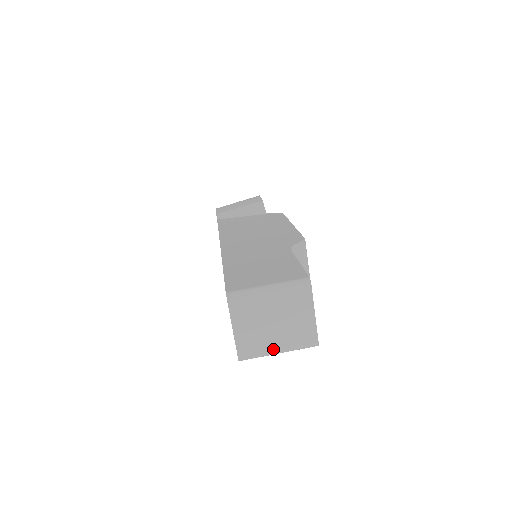
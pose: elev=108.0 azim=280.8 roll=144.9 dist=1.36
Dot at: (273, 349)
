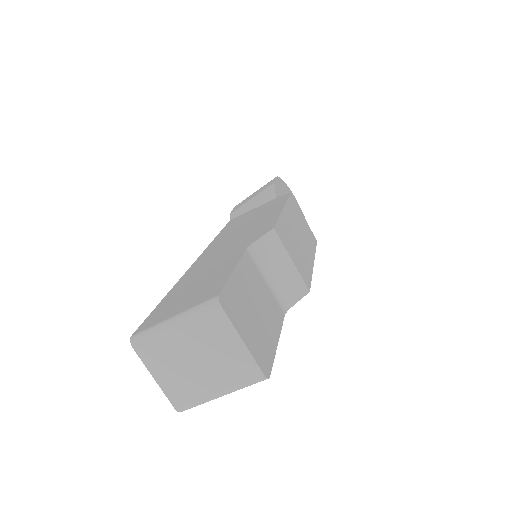
Dot at: (211, 393)
